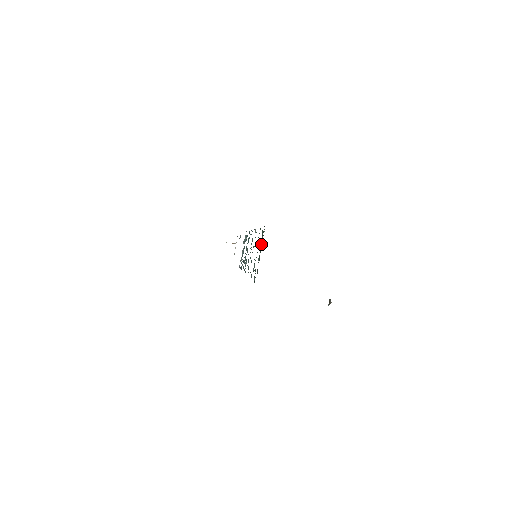
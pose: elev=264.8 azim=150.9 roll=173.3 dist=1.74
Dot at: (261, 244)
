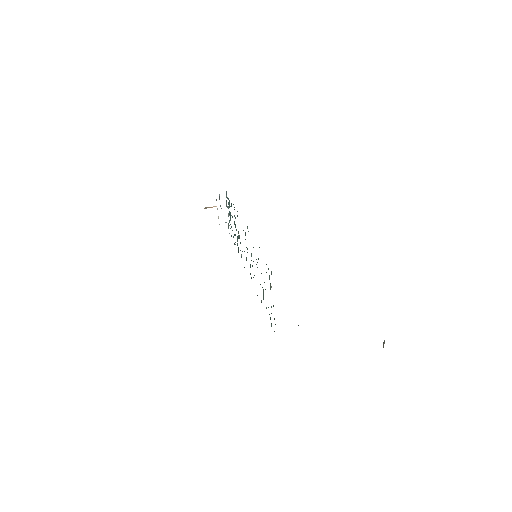
Dot at: occluded
